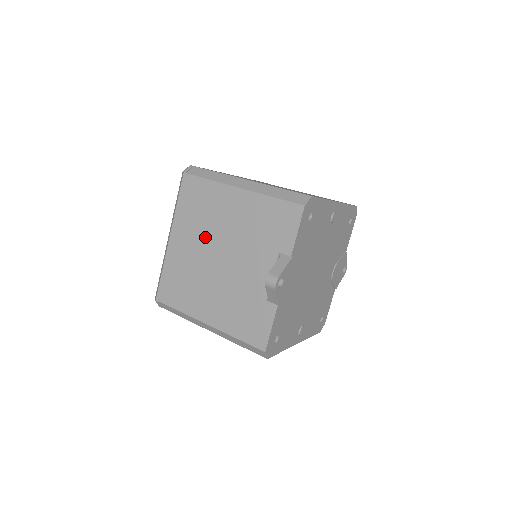
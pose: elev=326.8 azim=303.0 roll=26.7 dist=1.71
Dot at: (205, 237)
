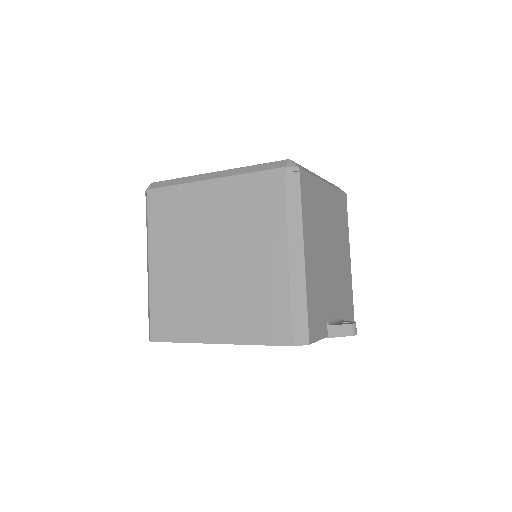
Dot at: occluded
